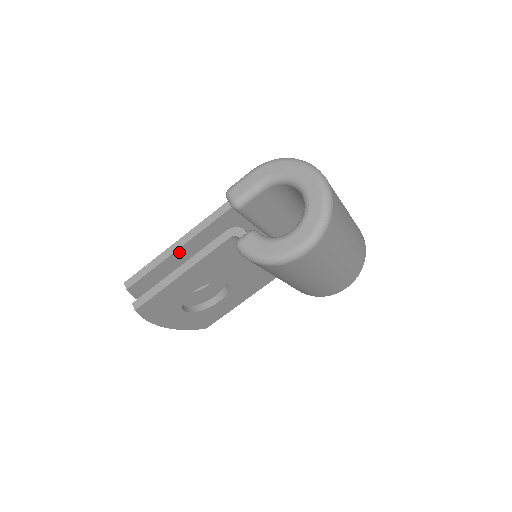
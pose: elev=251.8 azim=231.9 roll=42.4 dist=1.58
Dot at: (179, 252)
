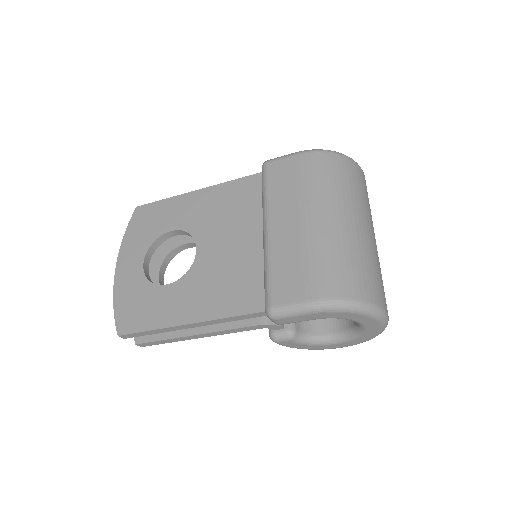
Dot at: occluded
